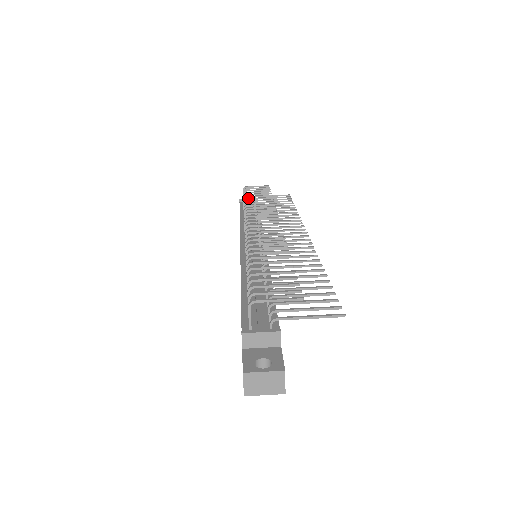
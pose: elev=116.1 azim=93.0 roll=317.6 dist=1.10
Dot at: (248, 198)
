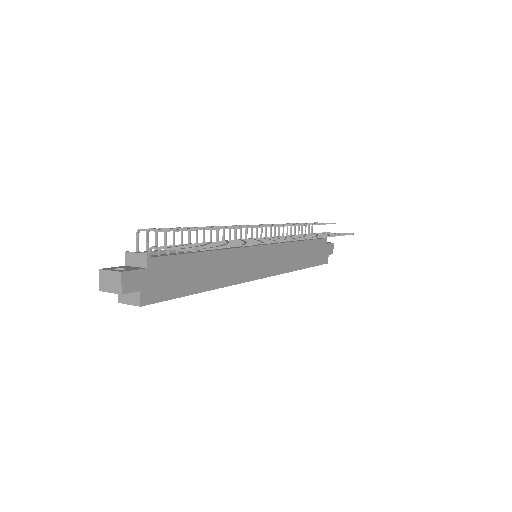
Dot at: occluded
